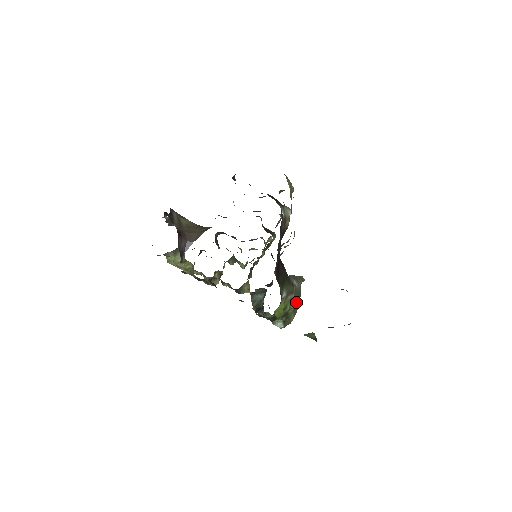
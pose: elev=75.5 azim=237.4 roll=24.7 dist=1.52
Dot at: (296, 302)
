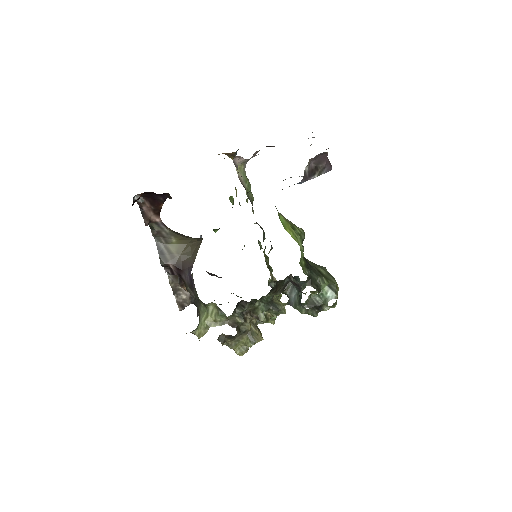
Dot at: (323, 268)
